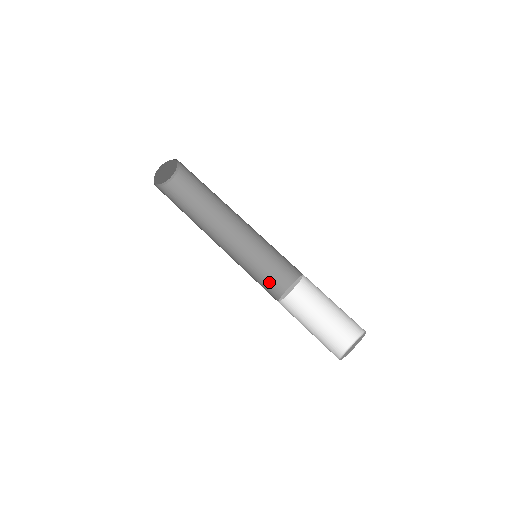
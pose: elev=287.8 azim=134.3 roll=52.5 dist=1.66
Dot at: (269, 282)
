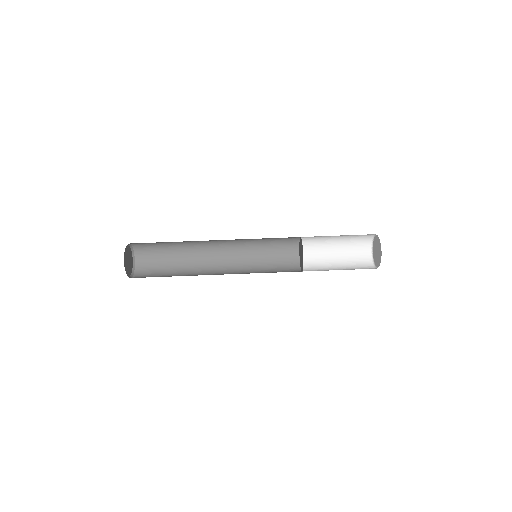
Dot at: (280, 271)
